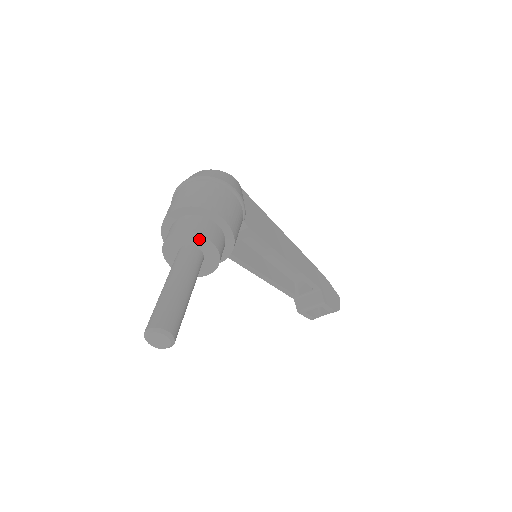
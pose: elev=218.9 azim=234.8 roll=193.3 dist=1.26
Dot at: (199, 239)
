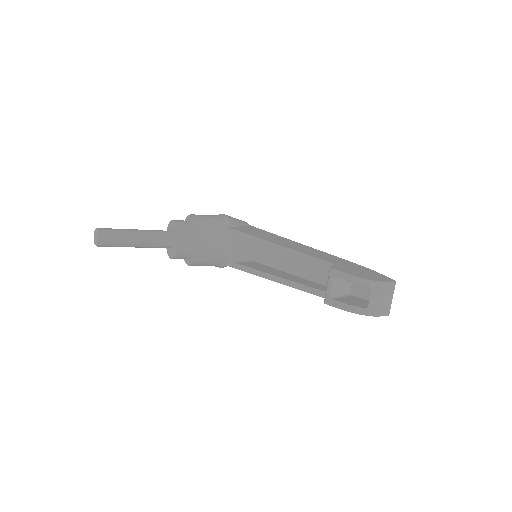
Dot at: (171, 225)
